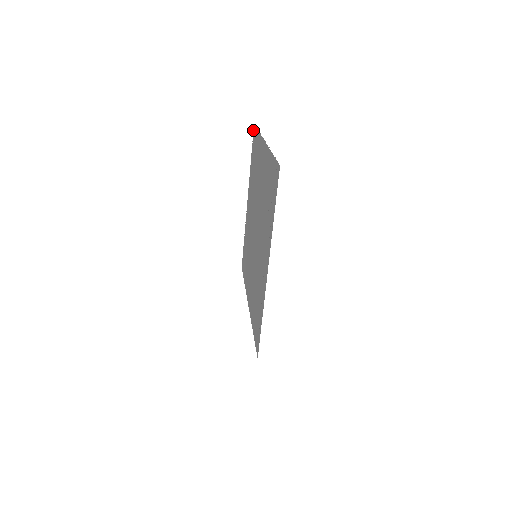
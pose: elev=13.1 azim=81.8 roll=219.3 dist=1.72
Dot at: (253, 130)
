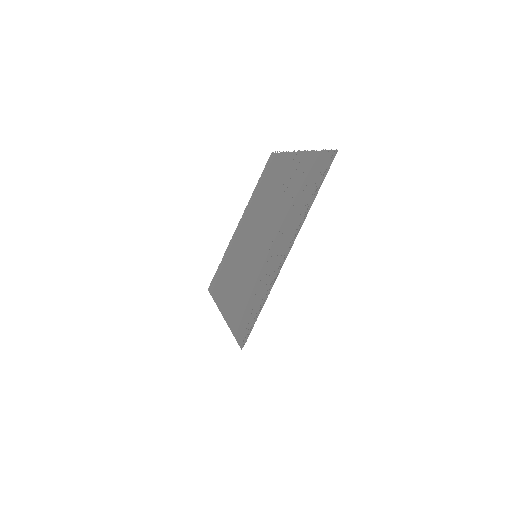
Dot at: (269, 158)
